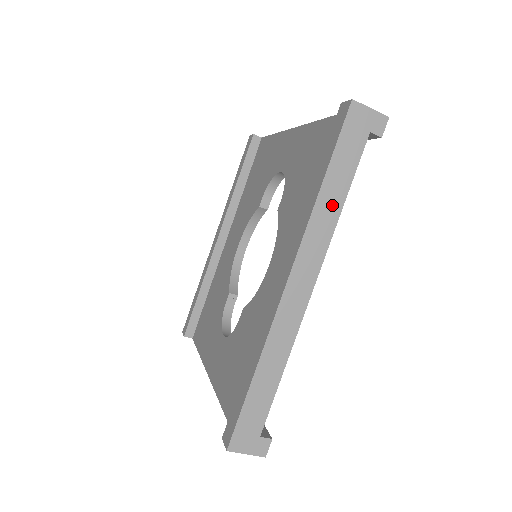
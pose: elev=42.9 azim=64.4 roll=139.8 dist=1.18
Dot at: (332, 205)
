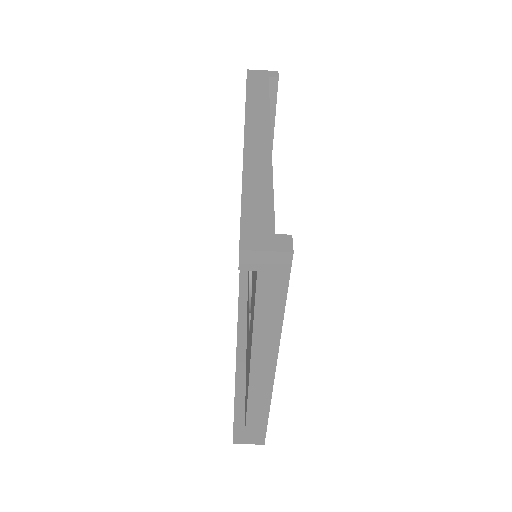
Dot at: (260, 102)
